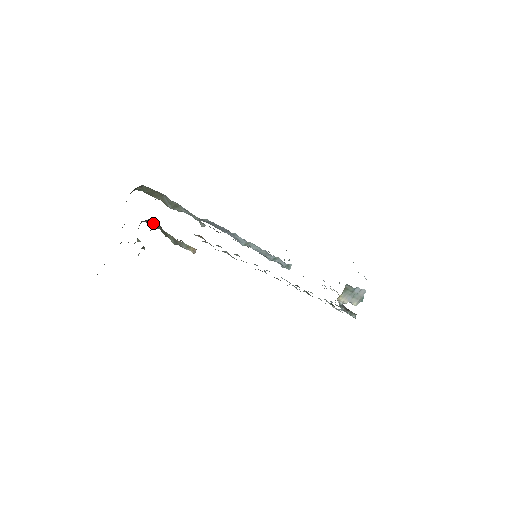
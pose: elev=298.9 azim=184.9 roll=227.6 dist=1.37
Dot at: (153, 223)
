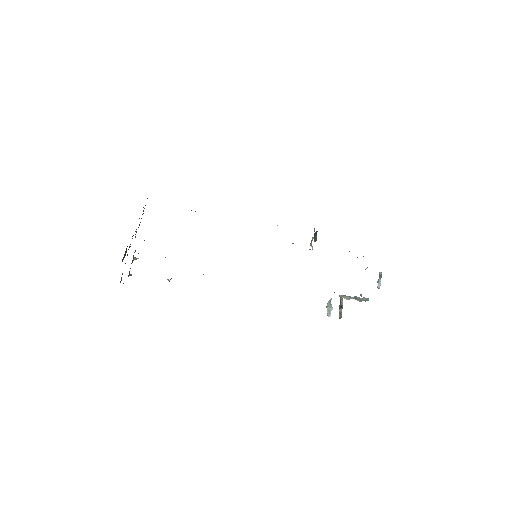
Dot at: occluded
